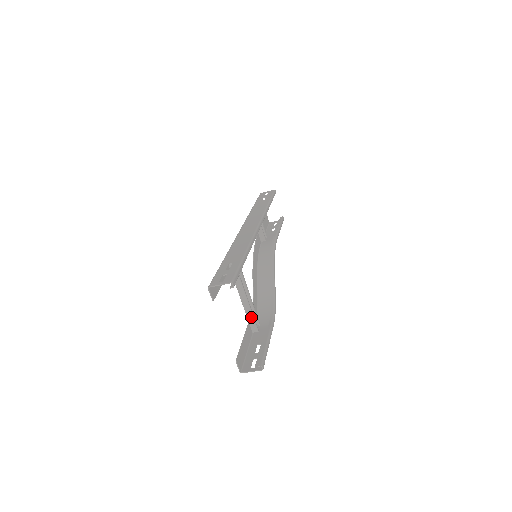
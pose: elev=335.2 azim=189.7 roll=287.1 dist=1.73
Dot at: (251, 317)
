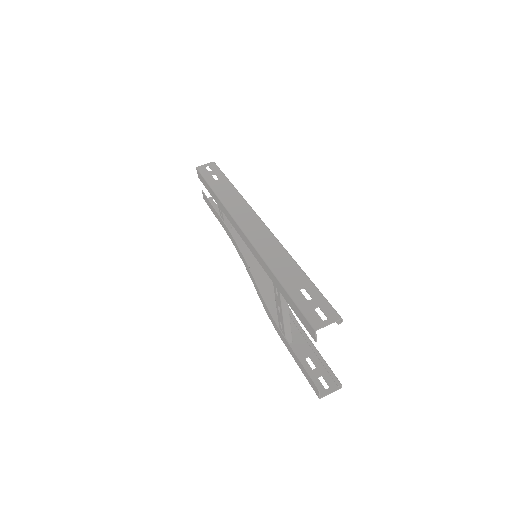
Dot at: (289, 331)
